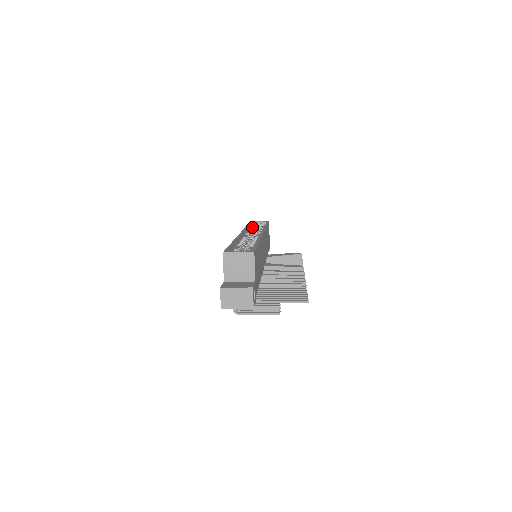
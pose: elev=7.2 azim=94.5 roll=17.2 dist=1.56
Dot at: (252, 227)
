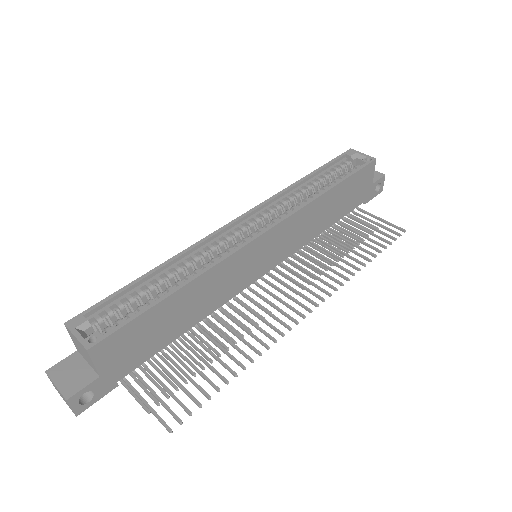
Dot at: (317, 178)
